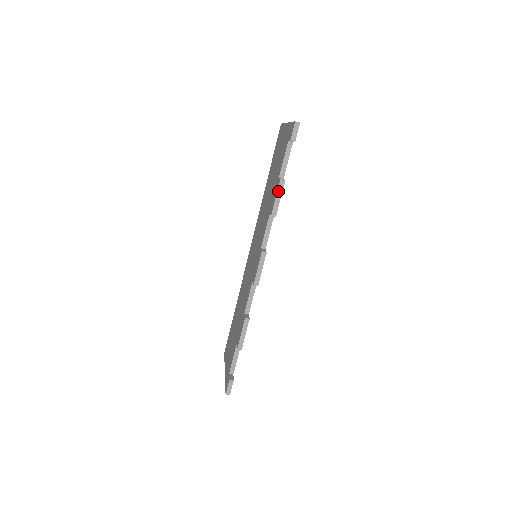
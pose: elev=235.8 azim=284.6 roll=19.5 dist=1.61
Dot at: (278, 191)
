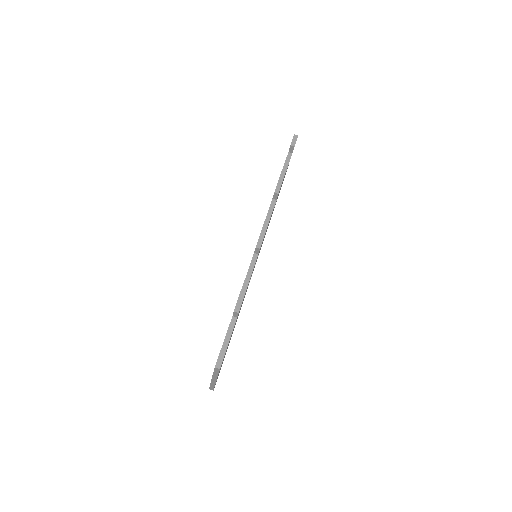
Dot at: (281, 176)
